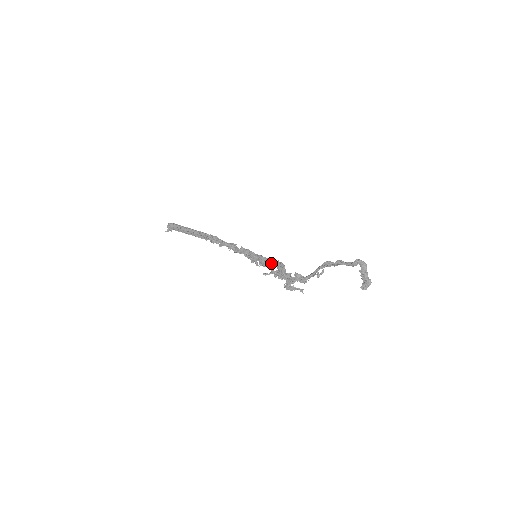
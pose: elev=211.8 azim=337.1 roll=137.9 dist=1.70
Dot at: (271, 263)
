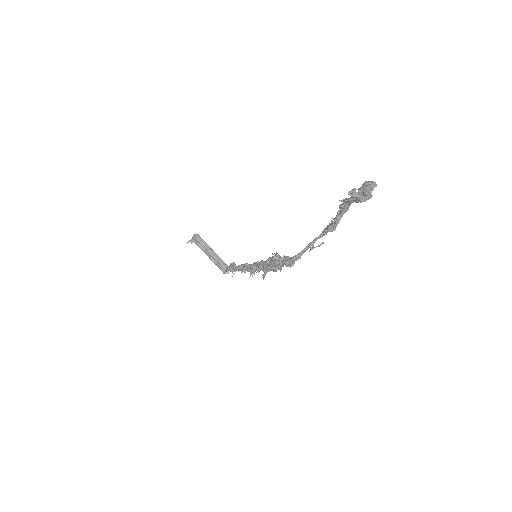
Dot at: (267, 259)
